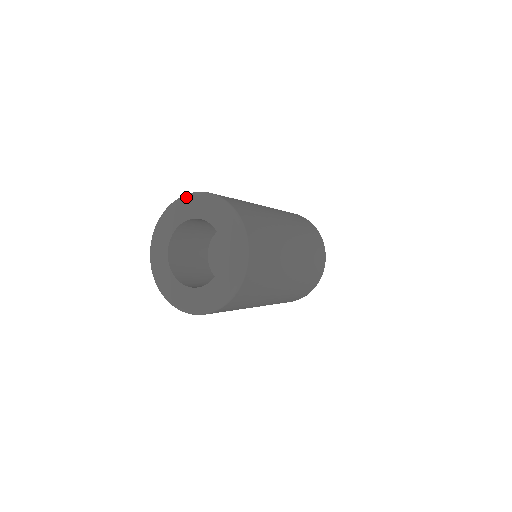
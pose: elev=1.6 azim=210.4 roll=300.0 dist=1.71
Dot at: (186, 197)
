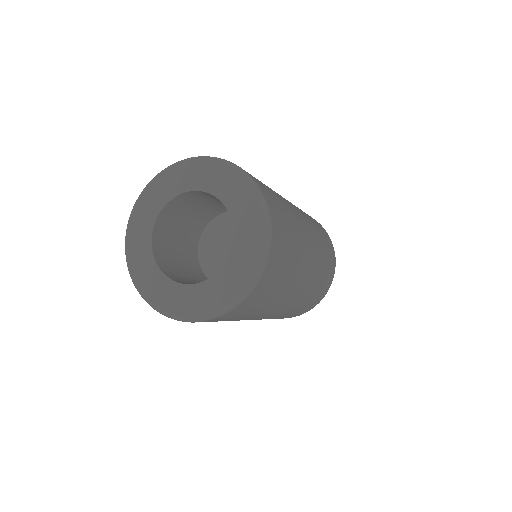
Dot at: (211, 160)
